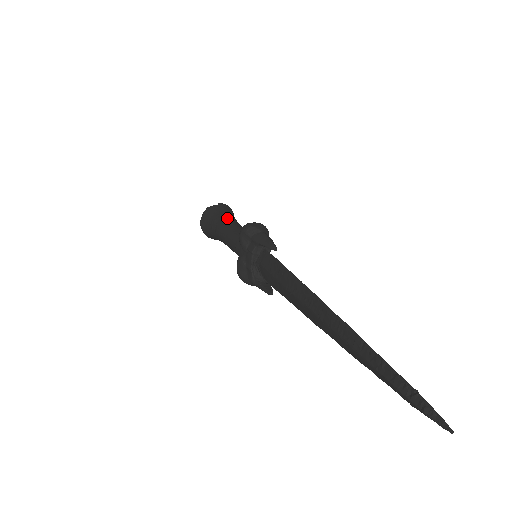
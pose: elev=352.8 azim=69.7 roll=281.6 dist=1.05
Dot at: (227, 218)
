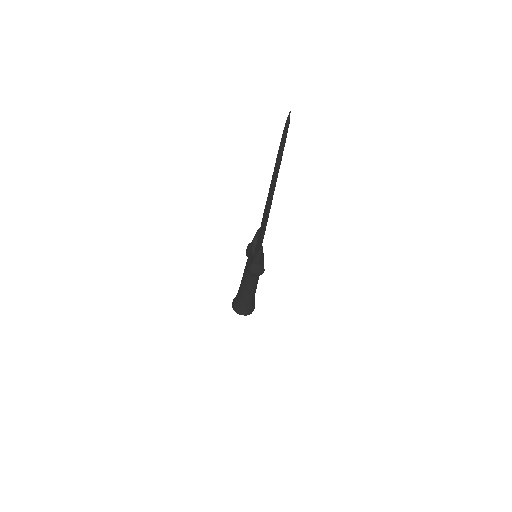
Dot at: occluded
